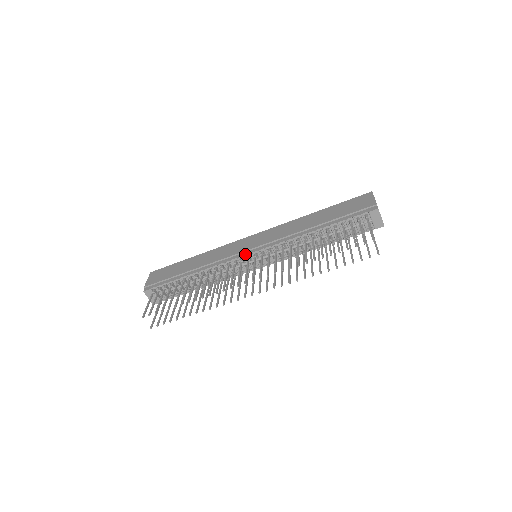
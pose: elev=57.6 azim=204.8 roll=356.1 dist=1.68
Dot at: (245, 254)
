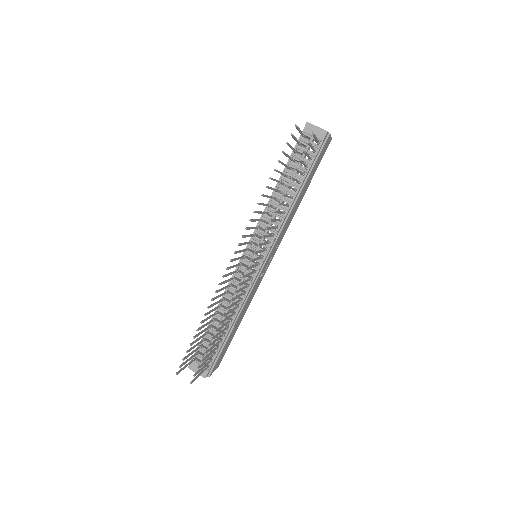
Dot at: occluded
